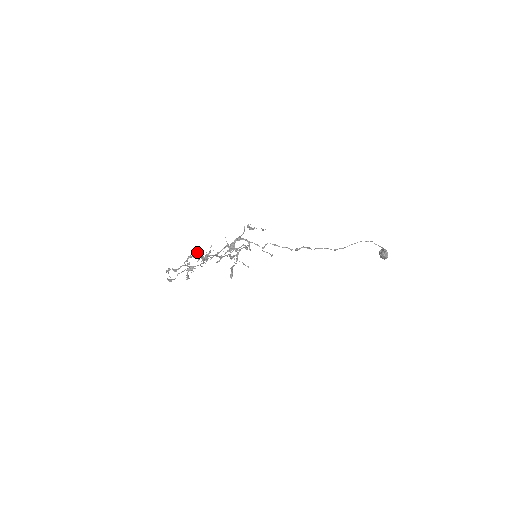
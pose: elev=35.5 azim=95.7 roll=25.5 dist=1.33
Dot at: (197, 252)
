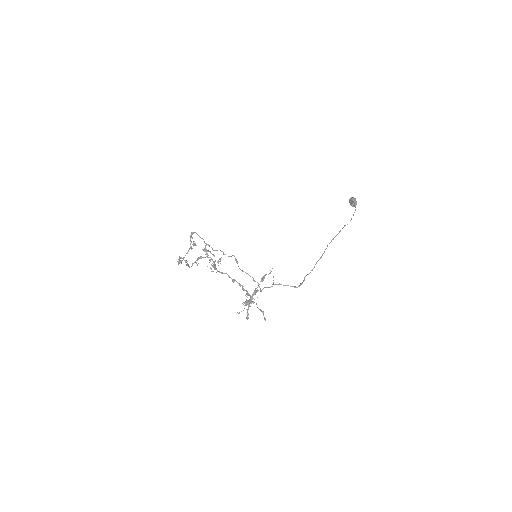
Dot at: occluded
